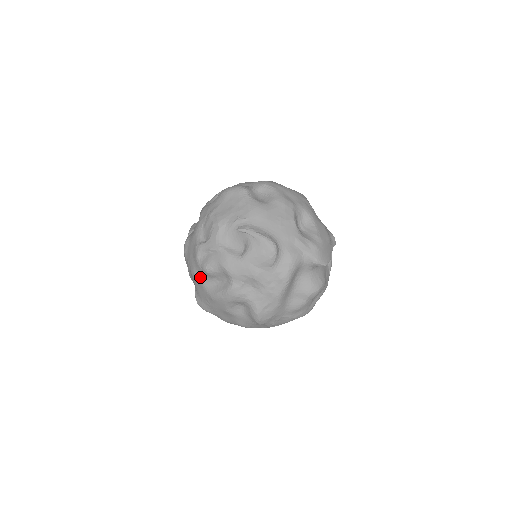
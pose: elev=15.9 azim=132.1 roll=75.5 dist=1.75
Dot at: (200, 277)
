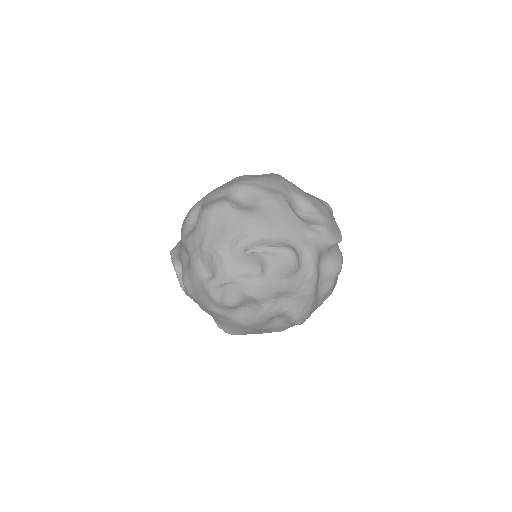
Dot at: (223, 312)
